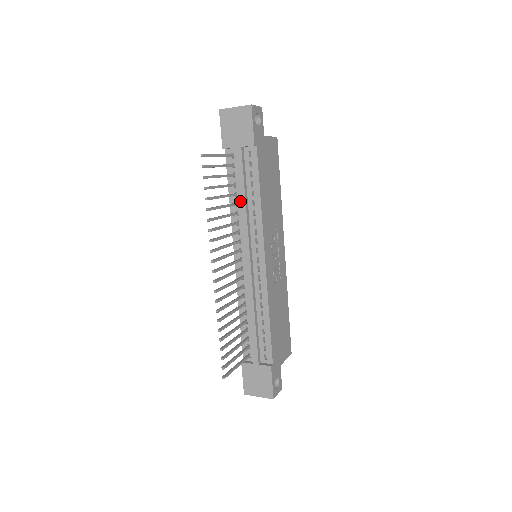
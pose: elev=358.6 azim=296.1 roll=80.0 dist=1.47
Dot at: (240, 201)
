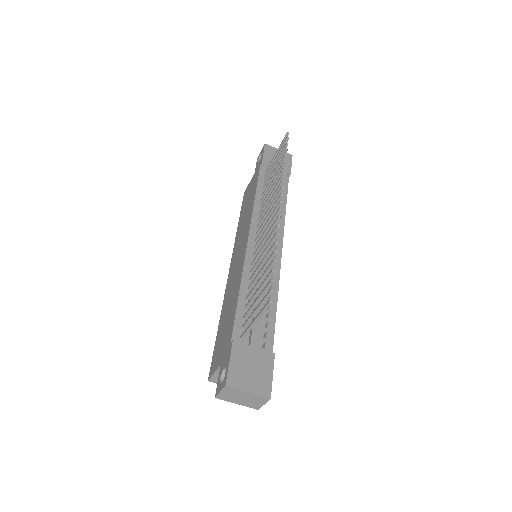
Dot at: occluded
